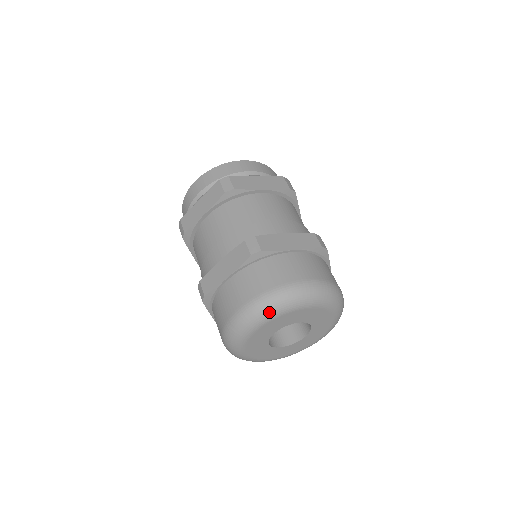
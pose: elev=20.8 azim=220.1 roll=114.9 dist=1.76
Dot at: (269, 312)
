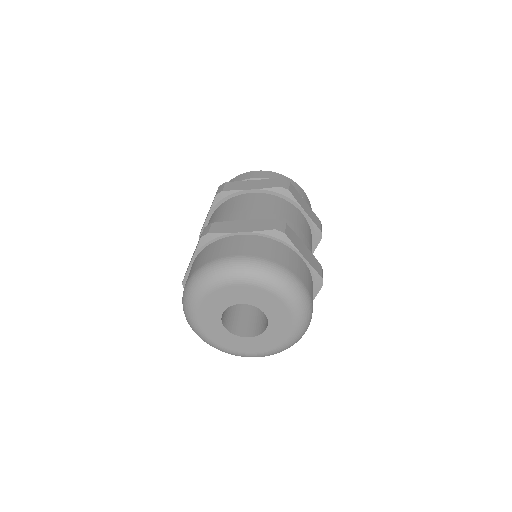
Dot at: (200, 286)
